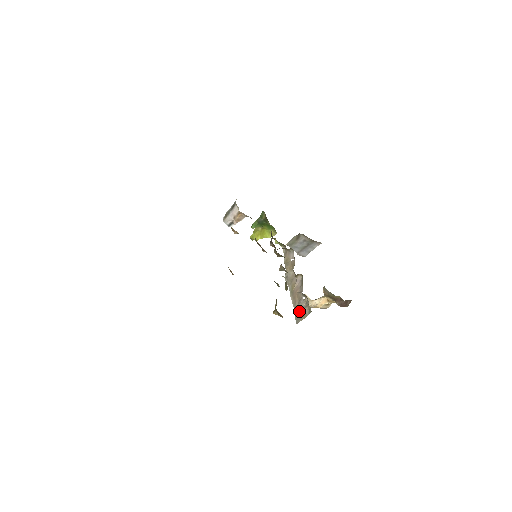
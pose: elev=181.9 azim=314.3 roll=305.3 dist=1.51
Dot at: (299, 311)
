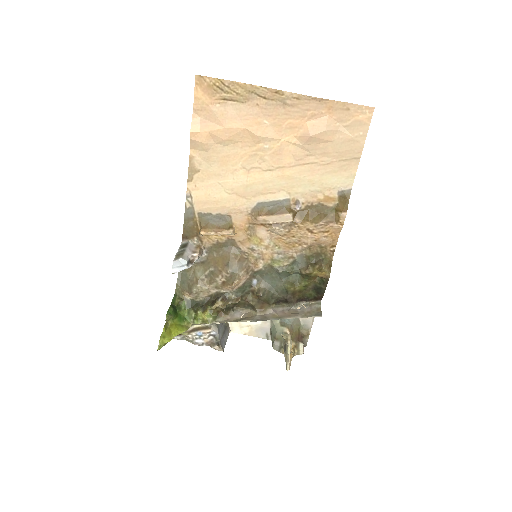
Dot at: (309, 312)
